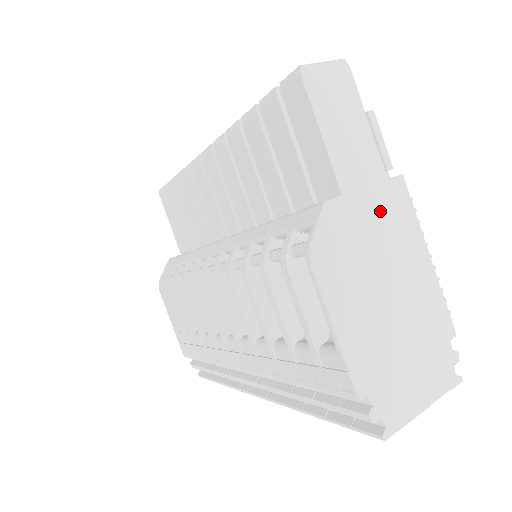
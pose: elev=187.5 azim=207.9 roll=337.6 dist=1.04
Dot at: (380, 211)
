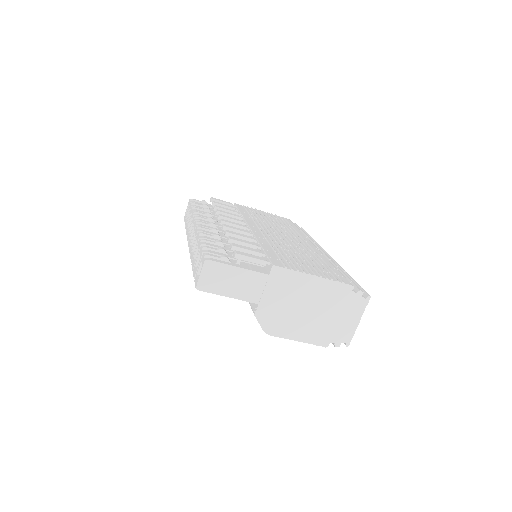
Dot at: (277, 290)
